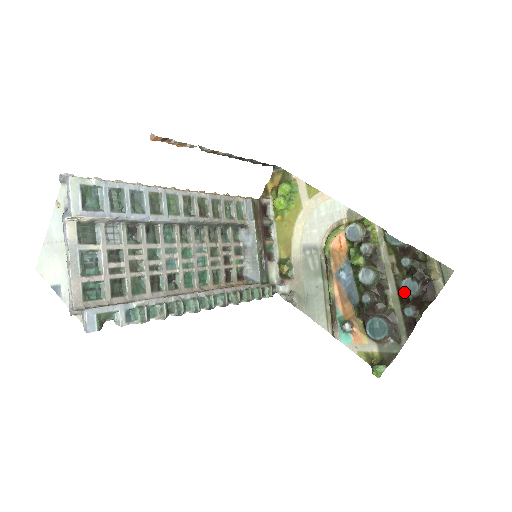
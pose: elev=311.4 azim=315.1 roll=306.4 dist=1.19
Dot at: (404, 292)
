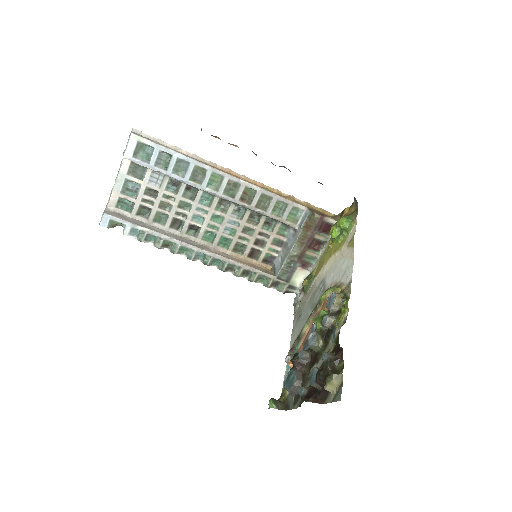
Dot at: (310, 375)
